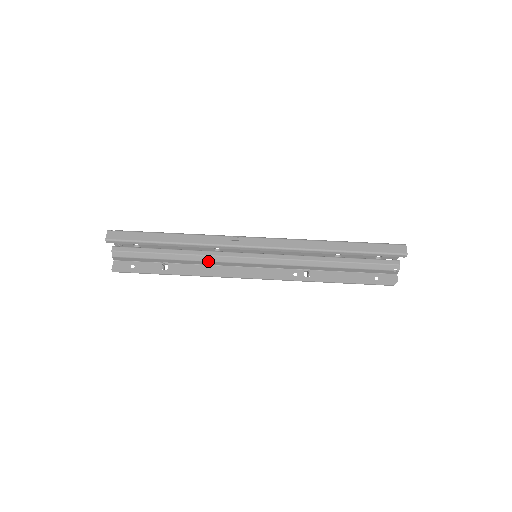
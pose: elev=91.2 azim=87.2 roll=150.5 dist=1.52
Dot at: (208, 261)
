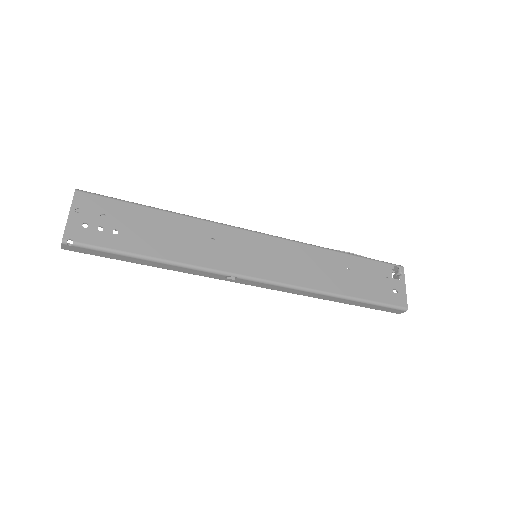
Dot at: occluded
